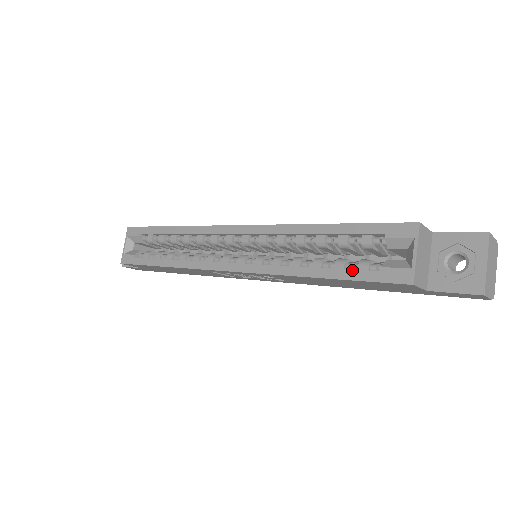
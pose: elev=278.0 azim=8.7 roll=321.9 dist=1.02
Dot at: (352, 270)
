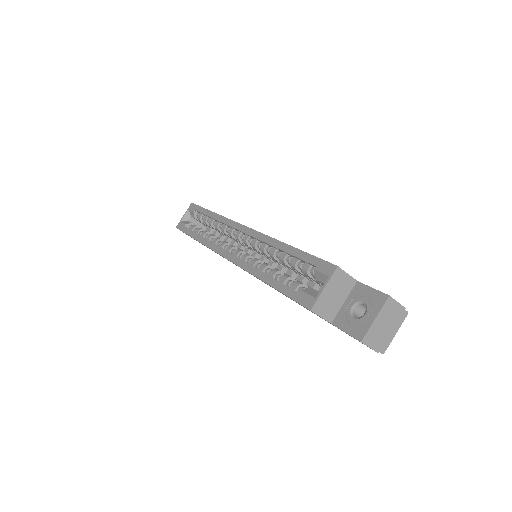
Dot at: (285, 285)
